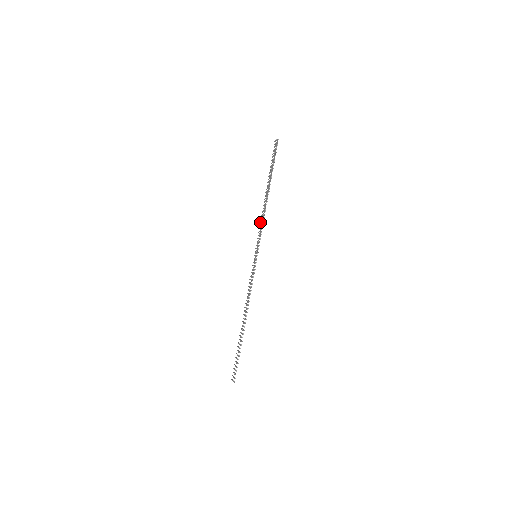
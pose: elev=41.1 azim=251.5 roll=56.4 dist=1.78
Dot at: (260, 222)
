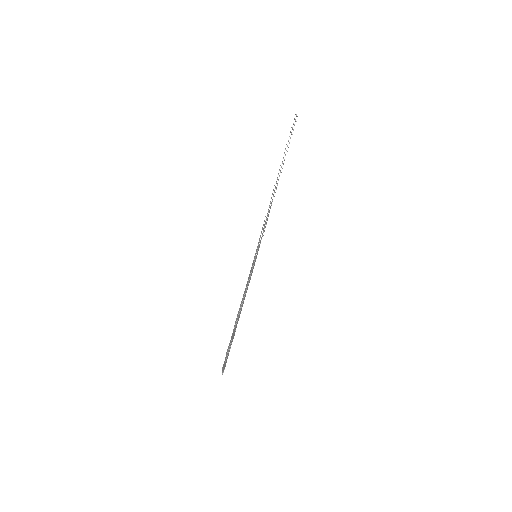
Dot at: occluded
